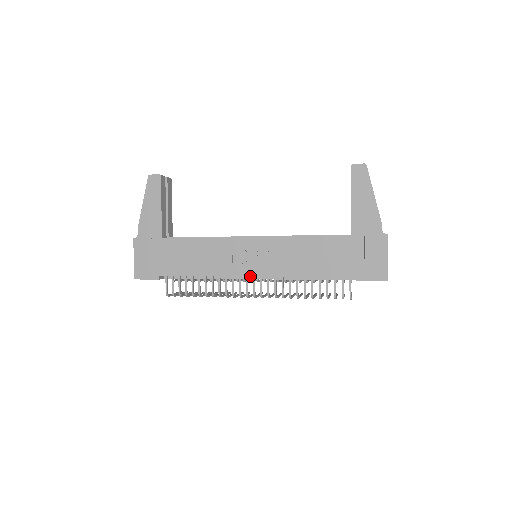
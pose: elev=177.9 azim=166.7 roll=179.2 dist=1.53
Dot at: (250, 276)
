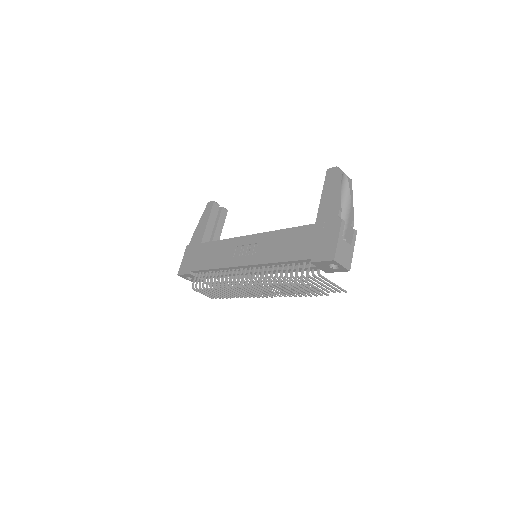
Dot at: (241, 266)
